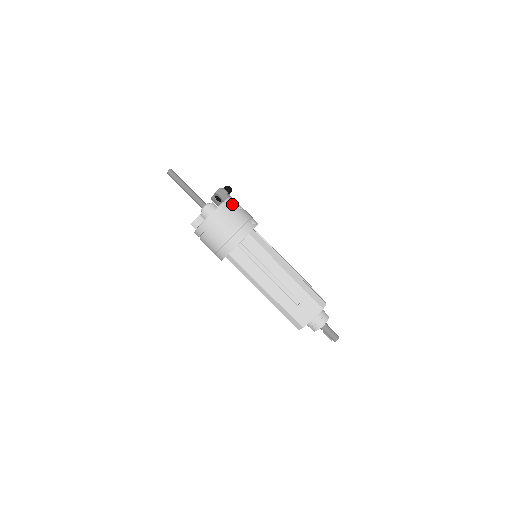
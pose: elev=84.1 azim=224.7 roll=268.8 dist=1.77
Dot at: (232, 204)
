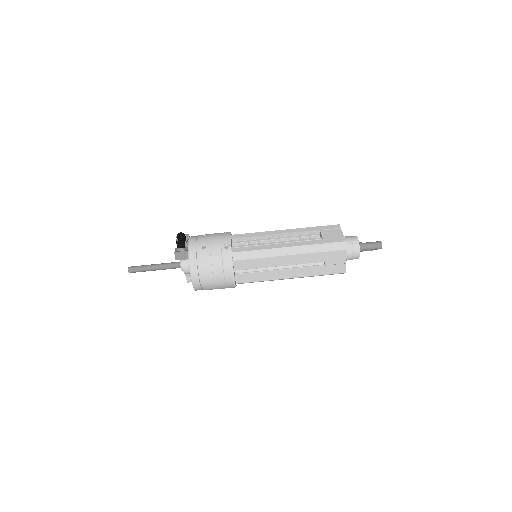
Dot at: (196, 252)
